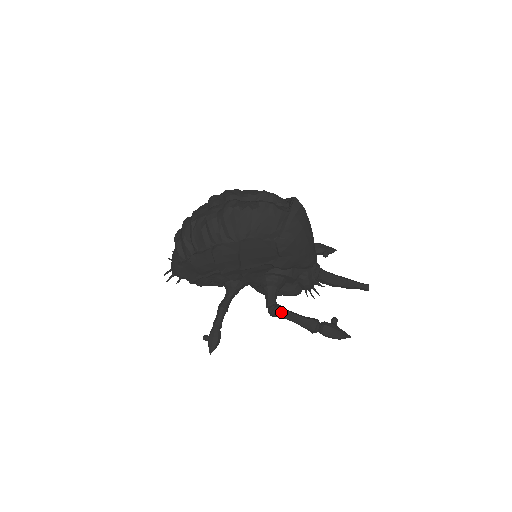
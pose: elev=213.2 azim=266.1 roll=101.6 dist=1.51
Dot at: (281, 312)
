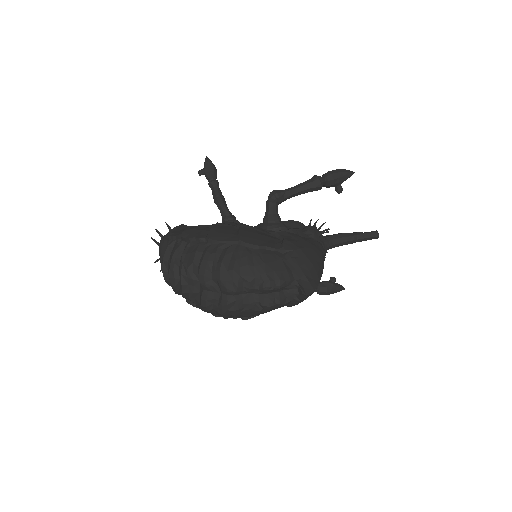
Dot at: occluded
